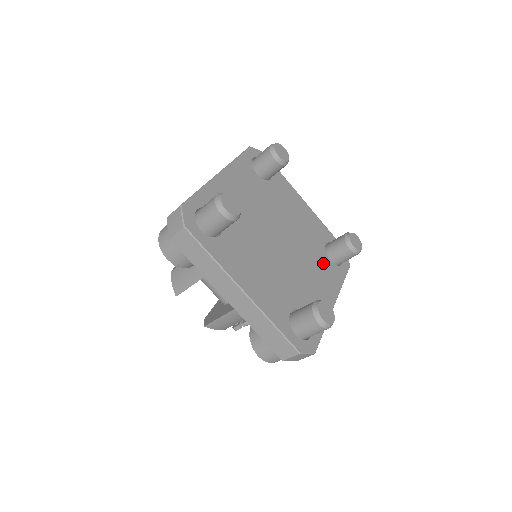
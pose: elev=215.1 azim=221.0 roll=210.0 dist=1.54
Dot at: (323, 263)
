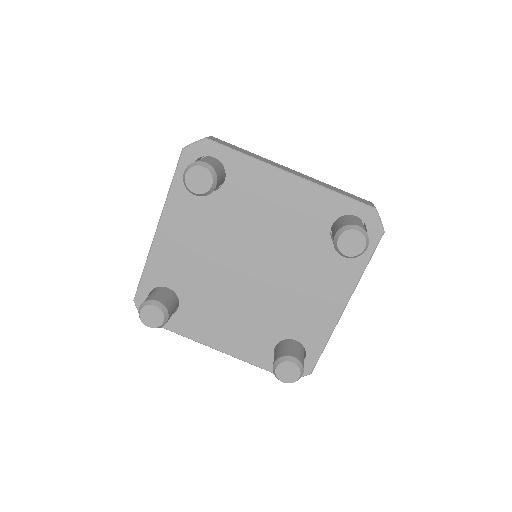
Dot at: (325, 260)
